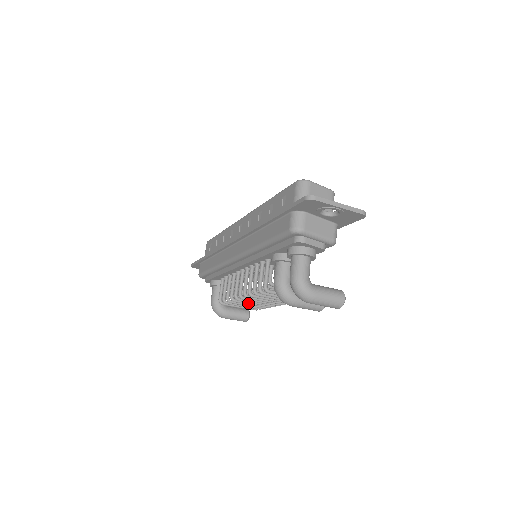
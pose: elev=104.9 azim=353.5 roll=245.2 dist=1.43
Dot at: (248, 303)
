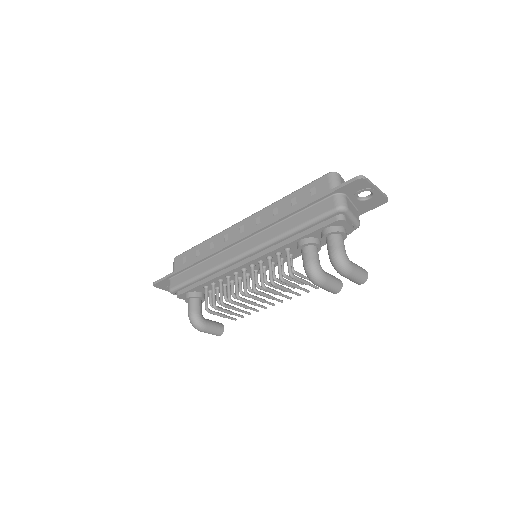
Dot at: (243, 305)
